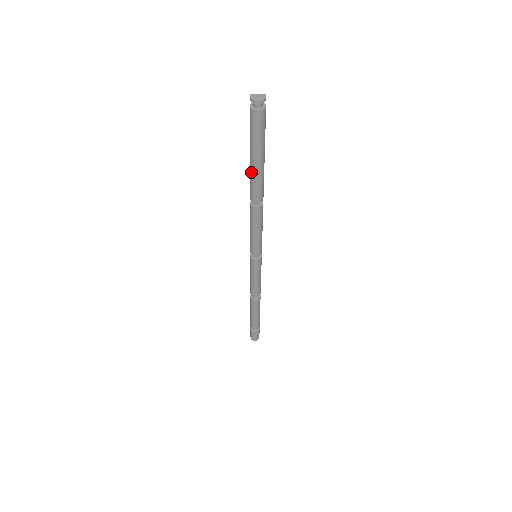
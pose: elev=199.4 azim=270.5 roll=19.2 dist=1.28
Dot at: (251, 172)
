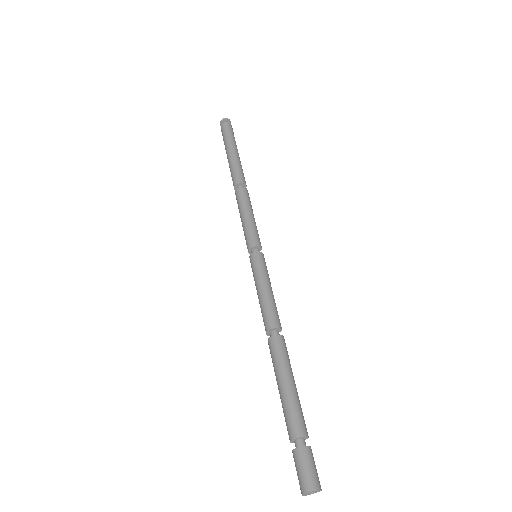
Dot at: (229, 165)
